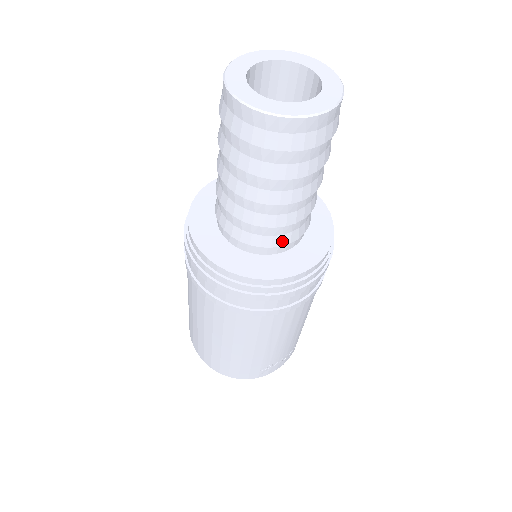
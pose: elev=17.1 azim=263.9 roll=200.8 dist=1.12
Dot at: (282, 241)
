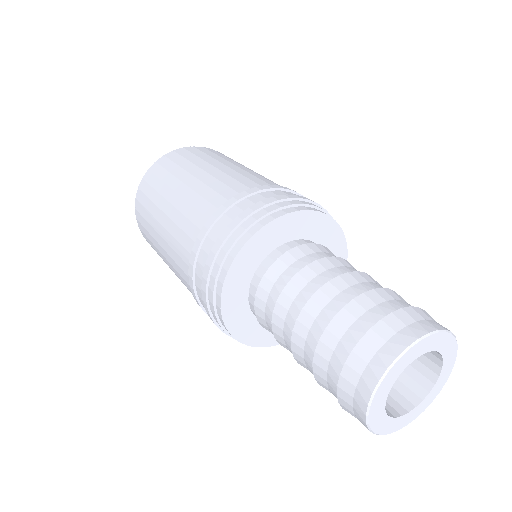
Dot at: occluded
